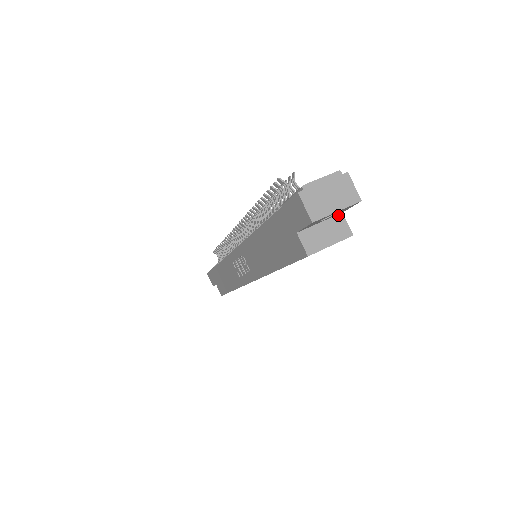
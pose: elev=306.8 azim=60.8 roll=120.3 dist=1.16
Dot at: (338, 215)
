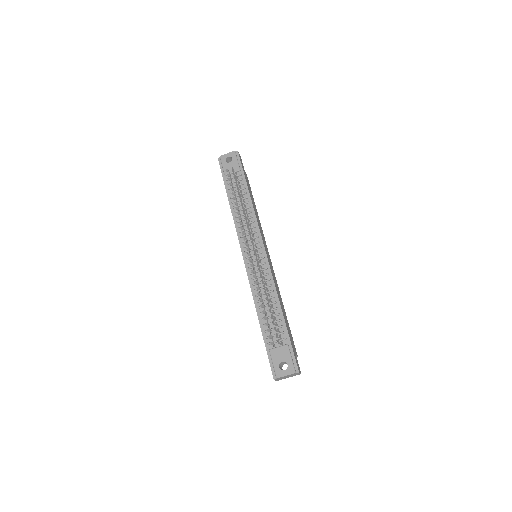
Dot at: occluded
